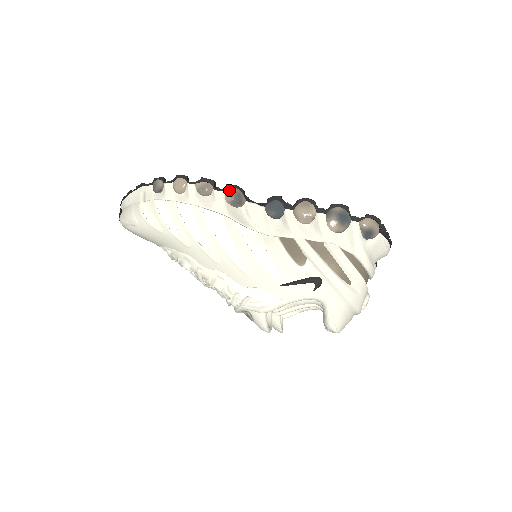
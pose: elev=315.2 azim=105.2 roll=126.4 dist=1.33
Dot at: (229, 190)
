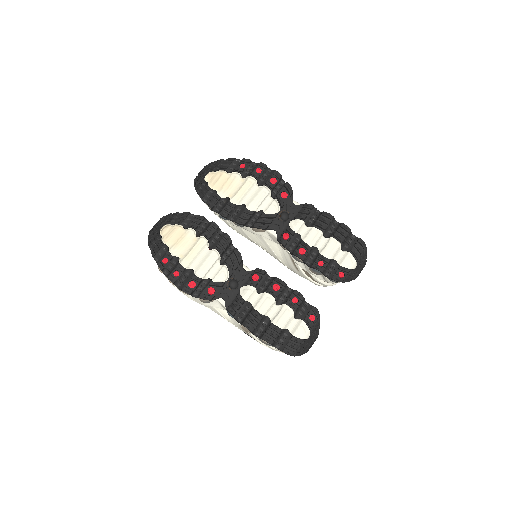
Dot at: (201, 300)
